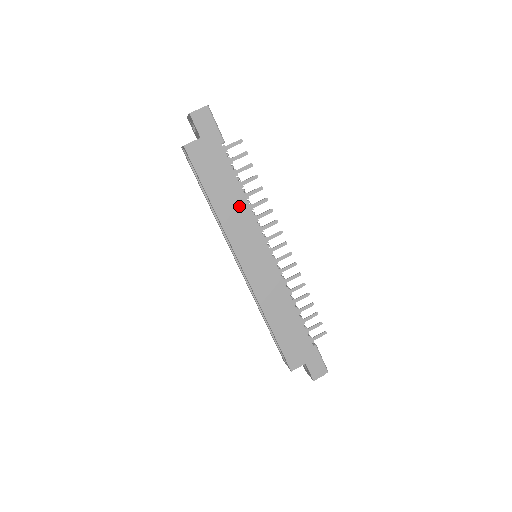
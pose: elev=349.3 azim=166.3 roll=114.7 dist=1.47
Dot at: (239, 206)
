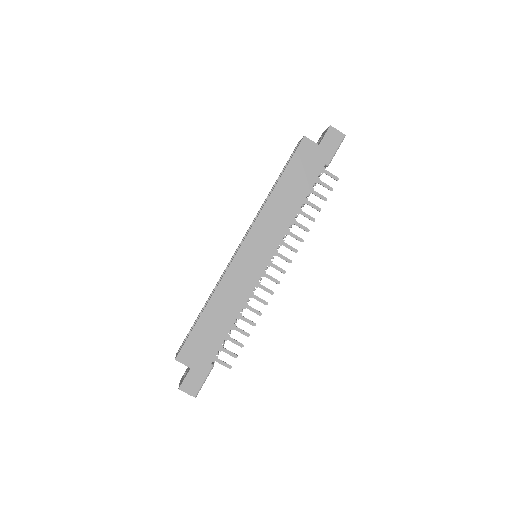
Dot at: (288, 210)
